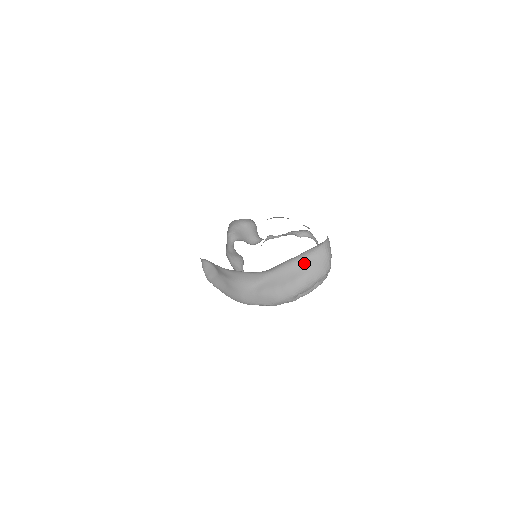
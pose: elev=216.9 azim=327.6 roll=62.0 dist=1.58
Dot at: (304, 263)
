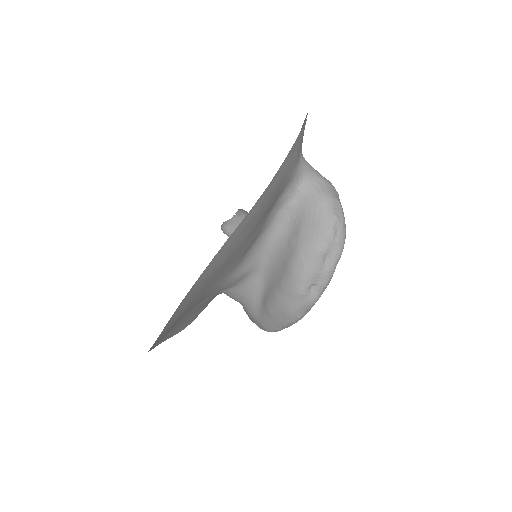
Dot at: (289, 234)
